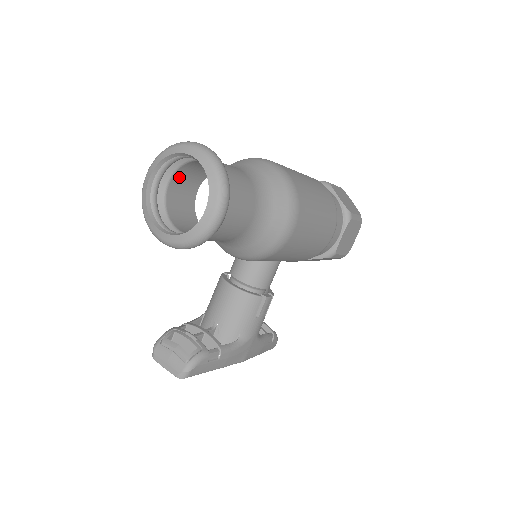
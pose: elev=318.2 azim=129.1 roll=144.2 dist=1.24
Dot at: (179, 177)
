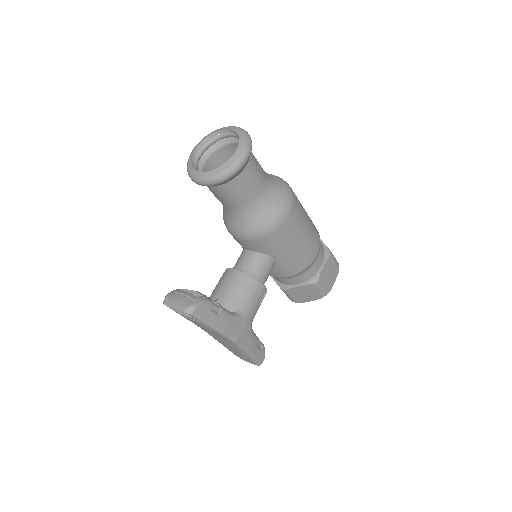
Dot at: (214, 160)
